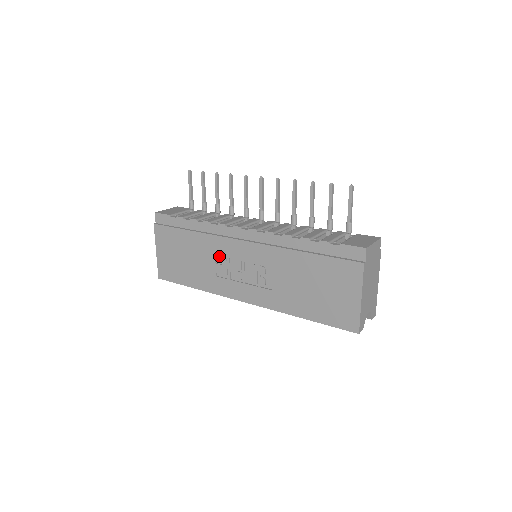
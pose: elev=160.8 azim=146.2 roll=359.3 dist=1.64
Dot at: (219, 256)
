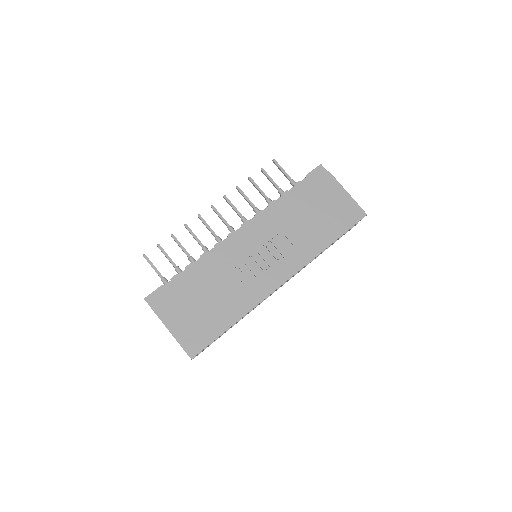
Dot at: (235, 269)
